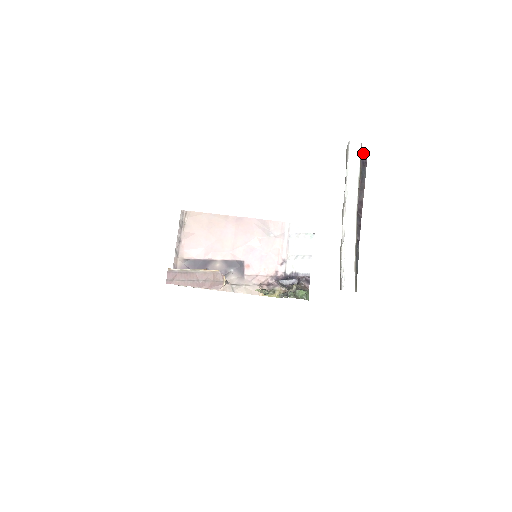
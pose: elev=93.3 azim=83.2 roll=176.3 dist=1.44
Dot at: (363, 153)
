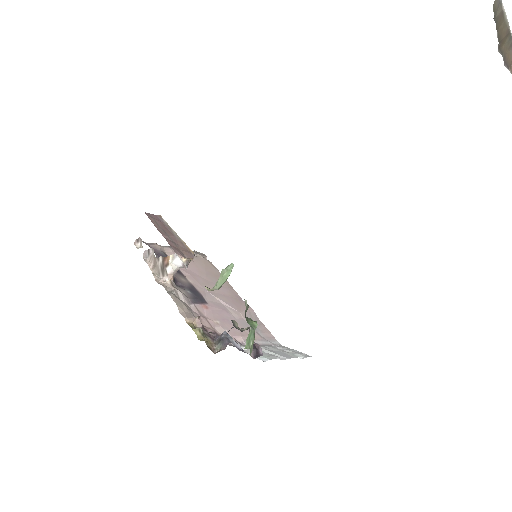
Dot at: out of frame
